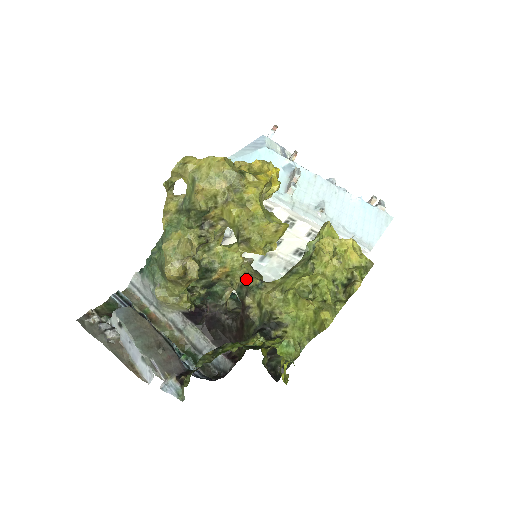
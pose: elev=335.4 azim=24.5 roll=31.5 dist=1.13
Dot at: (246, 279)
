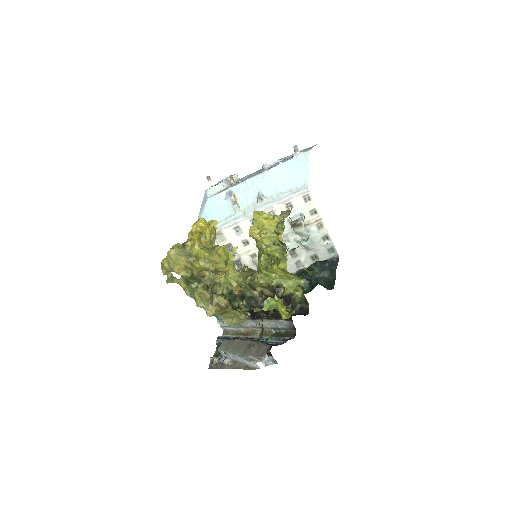
Dot at: (244, 282)
